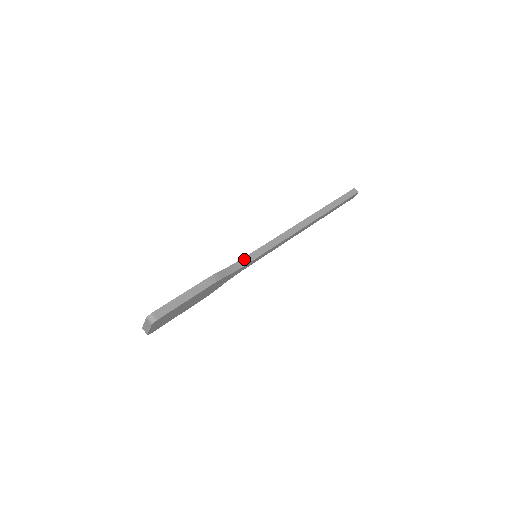
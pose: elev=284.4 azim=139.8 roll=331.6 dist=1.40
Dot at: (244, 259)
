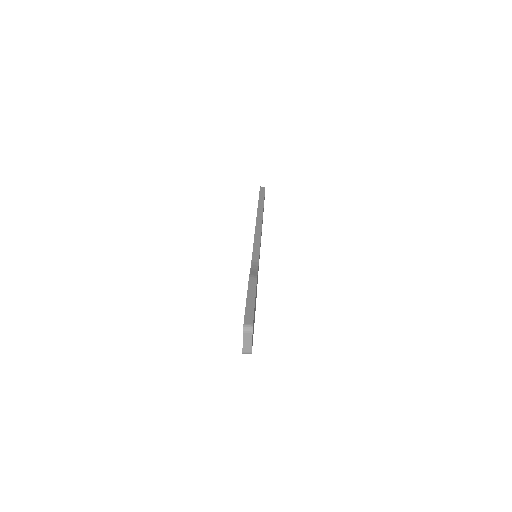
Dot at: (253, 260)
